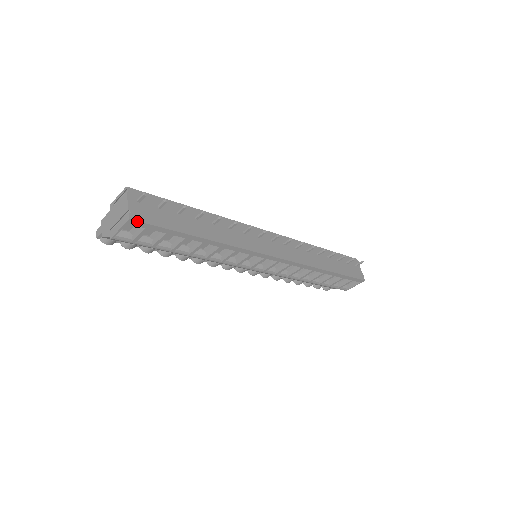
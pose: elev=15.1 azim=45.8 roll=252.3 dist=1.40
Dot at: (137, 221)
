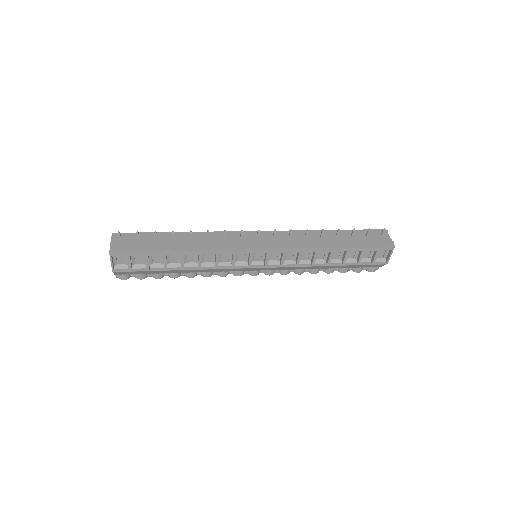
Dot at: (116, 252)
